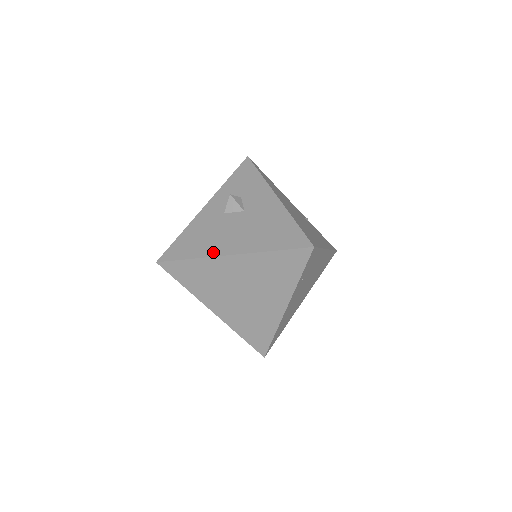
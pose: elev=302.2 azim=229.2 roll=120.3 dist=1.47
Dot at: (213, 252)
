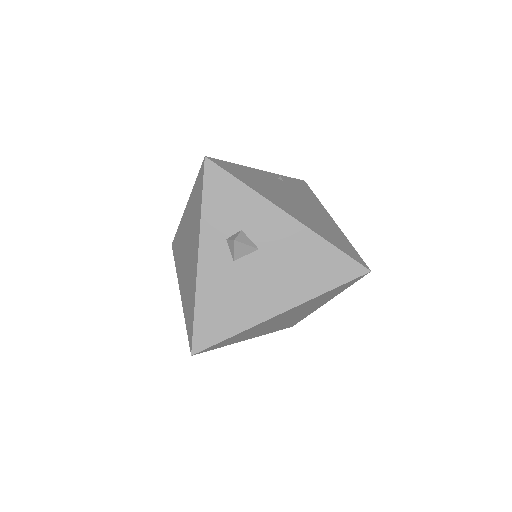
Dot at: (256, 318)
